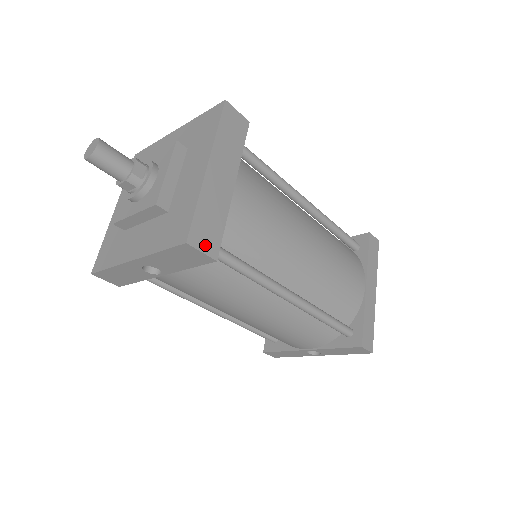
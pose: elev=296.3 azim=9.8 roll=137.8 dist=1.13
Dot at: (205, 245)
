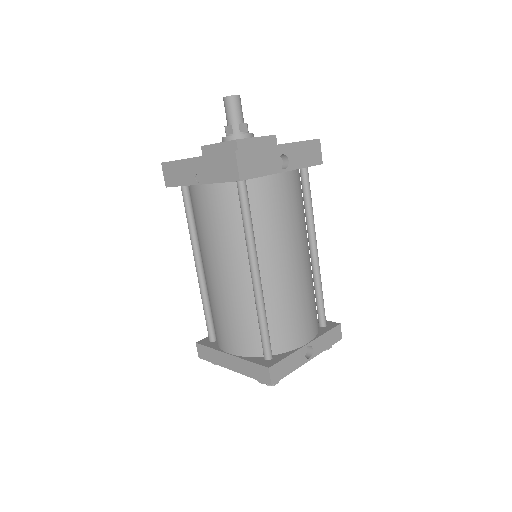
Dot at: occluded
